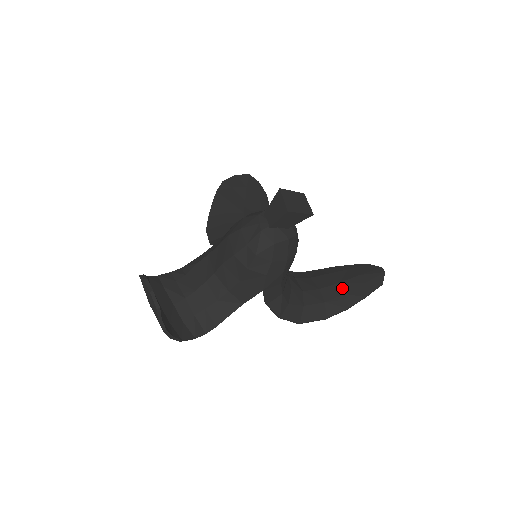
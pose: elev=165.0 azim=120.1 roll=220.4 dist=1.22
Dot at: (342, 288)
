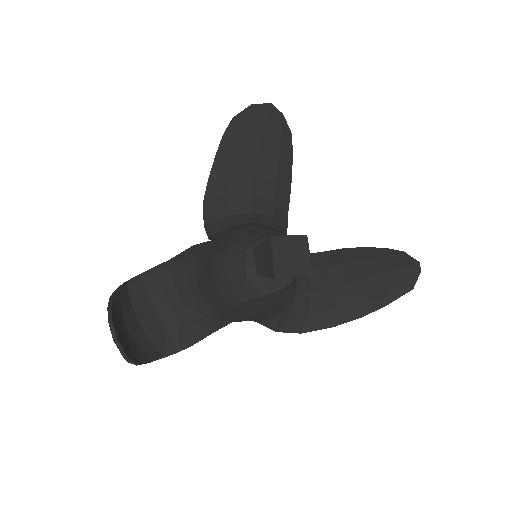
Dot at: (361, 289)
